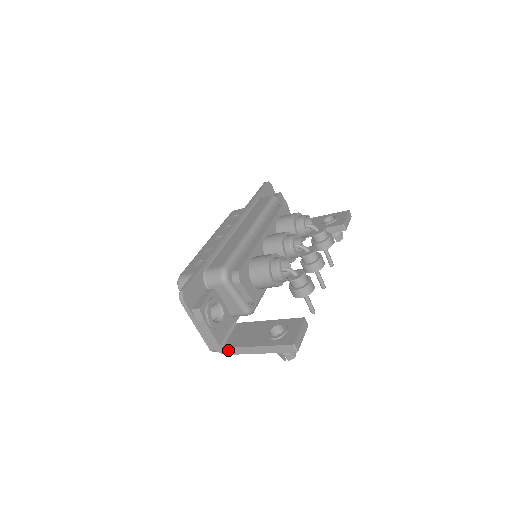
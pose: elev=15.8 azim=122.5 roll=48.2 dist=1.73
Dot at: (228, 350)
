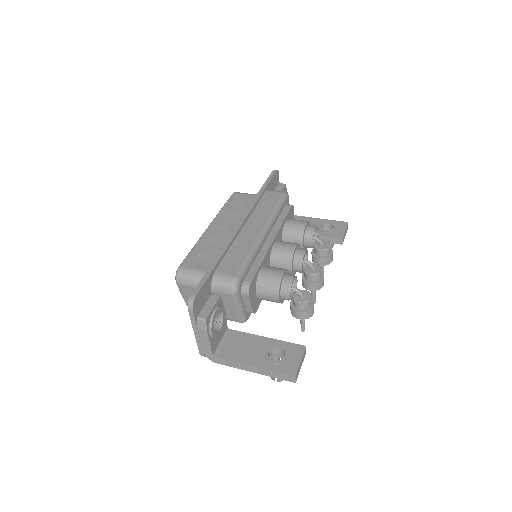
Dot at: (220, 360)
